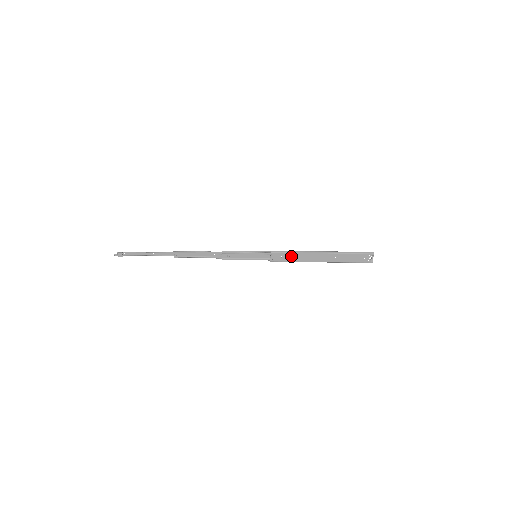
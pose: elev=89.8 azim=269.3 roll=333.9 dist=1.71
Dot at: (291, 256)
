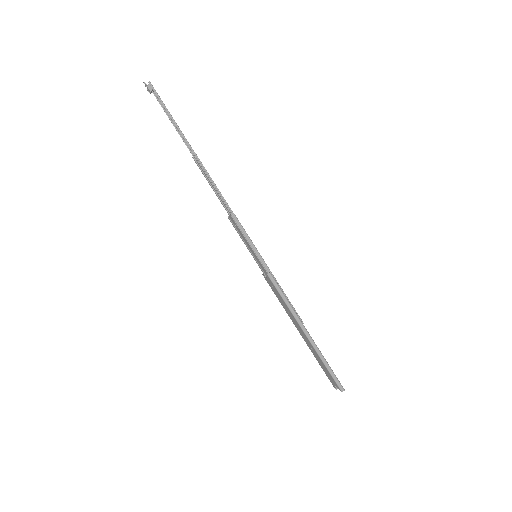
Dot at: (280, 298)
